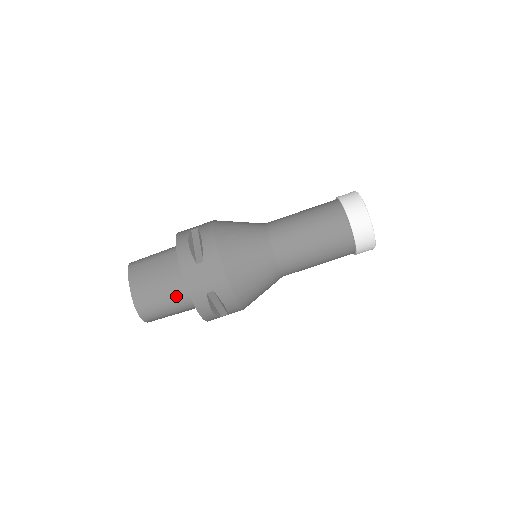
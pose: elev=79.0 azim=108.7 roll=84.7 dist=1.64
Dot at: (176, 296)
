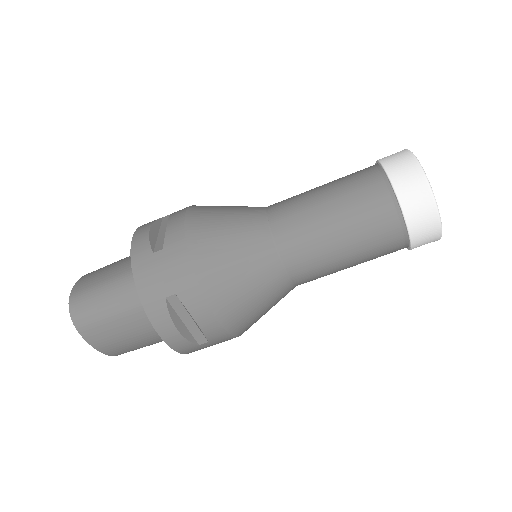
Dot at: occluded
